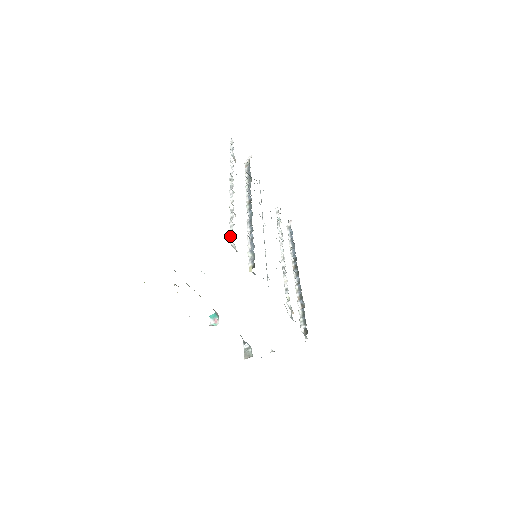
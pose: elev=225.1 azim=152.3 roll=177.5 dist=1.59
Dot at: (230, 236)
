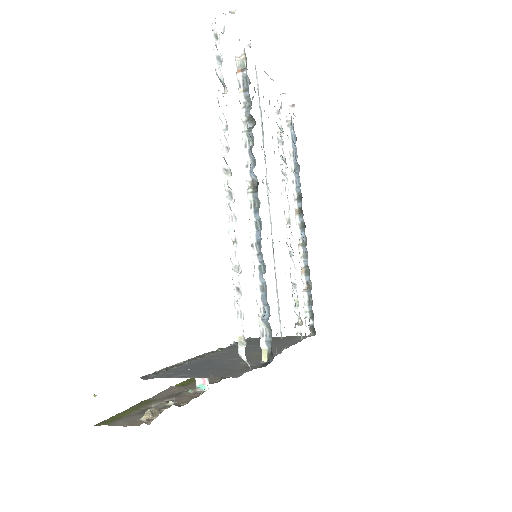
Dot at: (239, 340)
